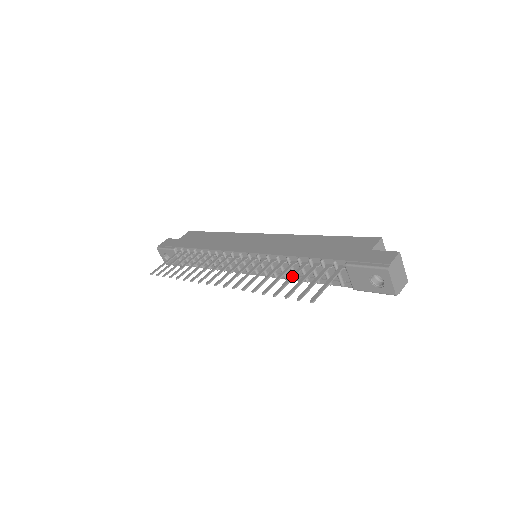
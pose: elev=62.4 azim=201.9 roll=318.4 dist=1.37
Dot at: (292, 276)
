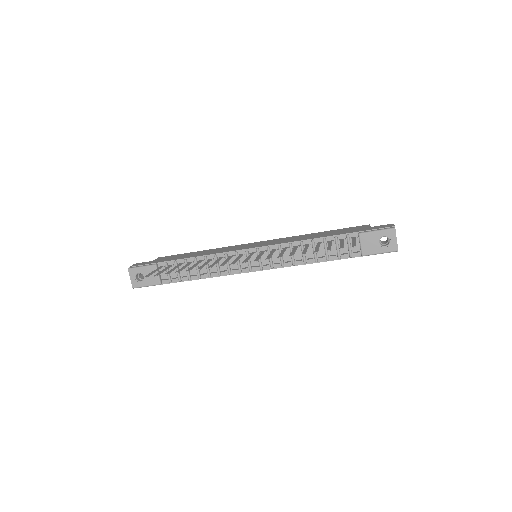
Dot at: (318, 246)
